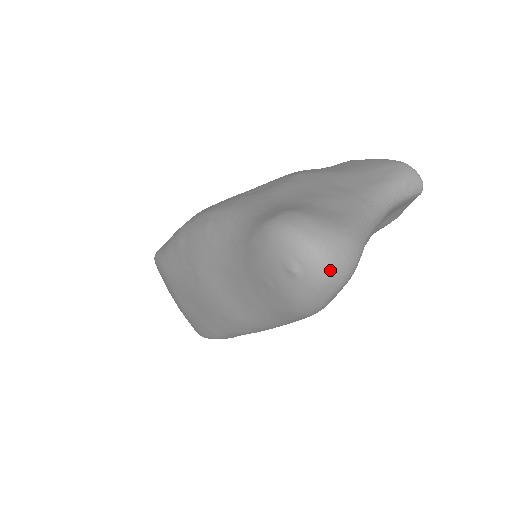
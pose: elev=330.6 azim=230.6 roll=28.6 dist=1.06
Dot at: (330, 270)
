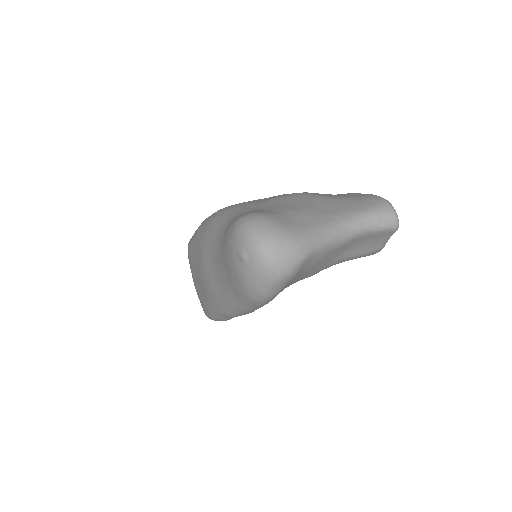
Dot at: (268, 262)
